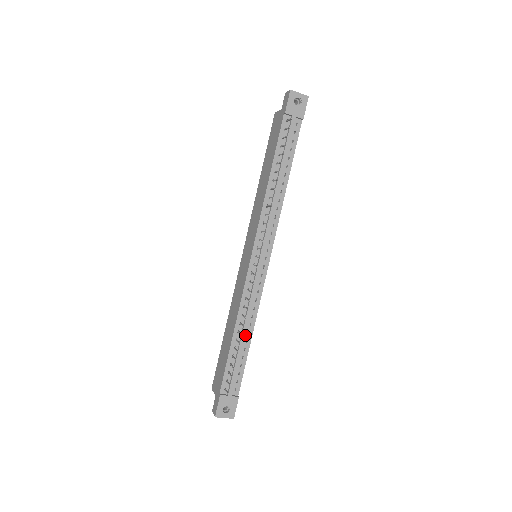
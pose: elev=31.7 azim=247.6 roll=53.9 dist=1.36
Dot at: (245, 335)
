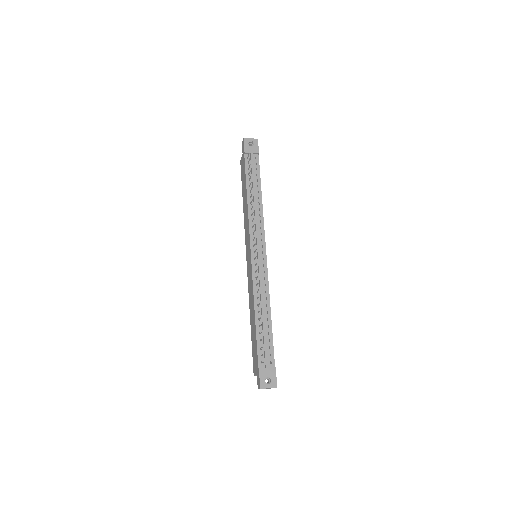
Dot at: (265, 315)
